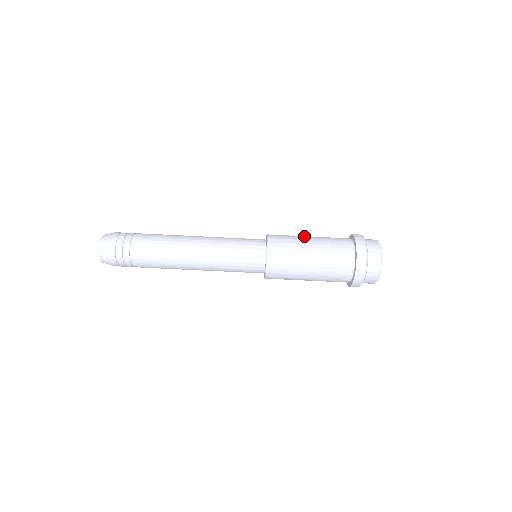
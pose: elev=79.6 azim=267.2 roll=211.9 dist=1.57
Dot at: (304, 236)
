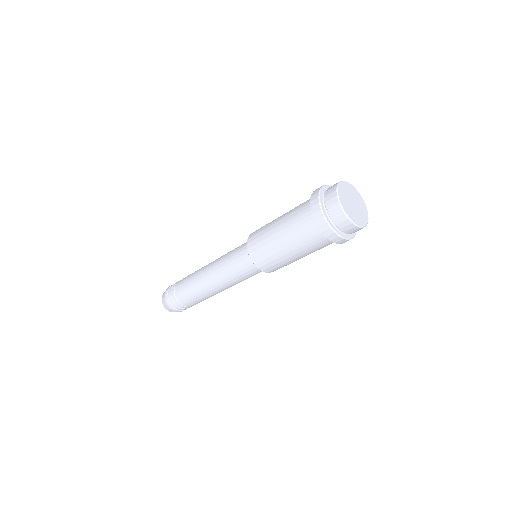
Dot at: (273, 225)
